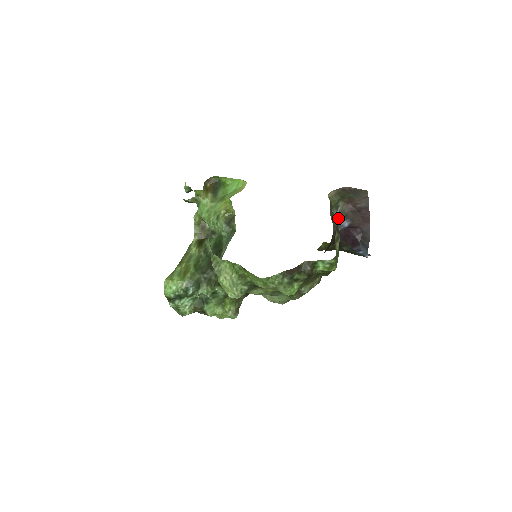
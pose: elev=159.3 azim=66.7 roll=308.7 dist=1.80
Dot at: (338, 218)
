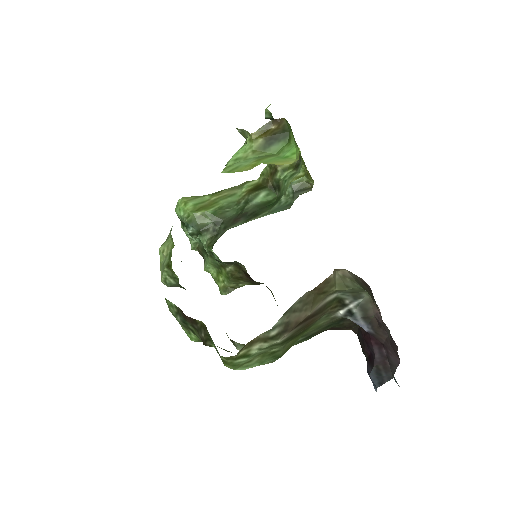
Dot at: (352, 310)
